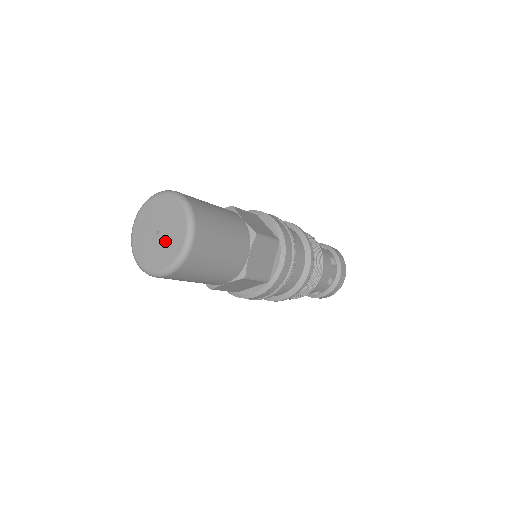
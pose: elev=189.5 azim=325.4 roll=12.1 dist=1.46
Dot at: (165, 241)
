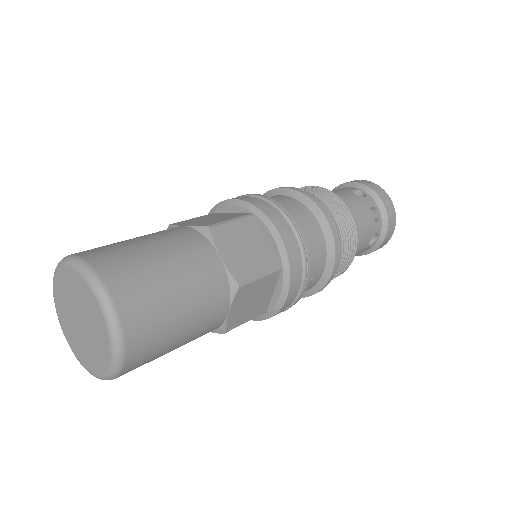
Dot at: (89, 324)
